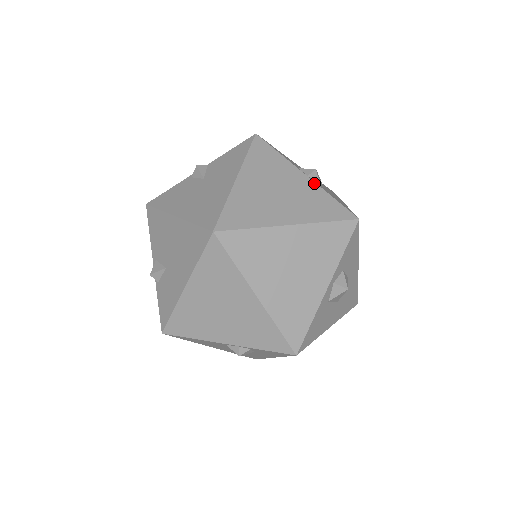
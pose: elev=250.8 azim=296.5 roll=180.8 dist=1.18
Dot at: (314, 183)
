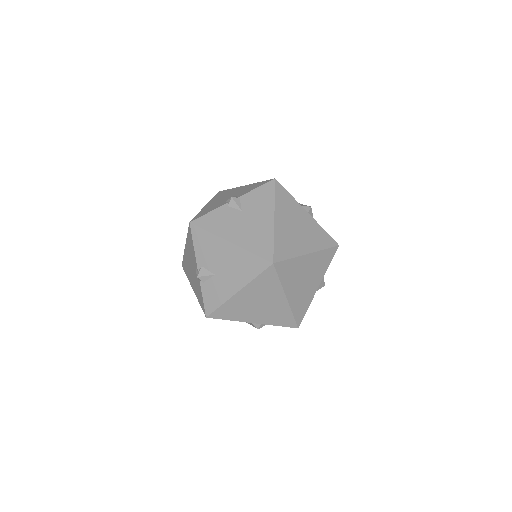
Dot at: (314, 219)
